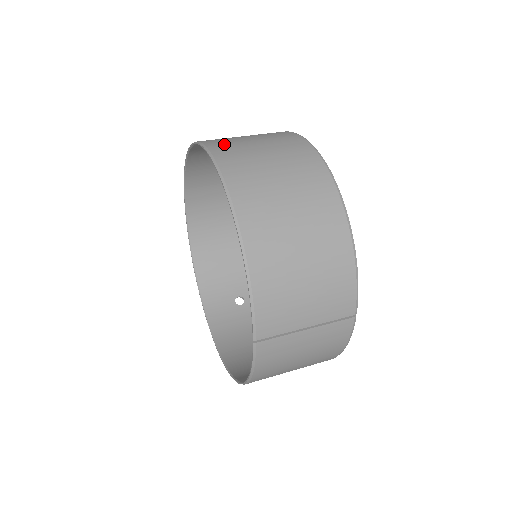
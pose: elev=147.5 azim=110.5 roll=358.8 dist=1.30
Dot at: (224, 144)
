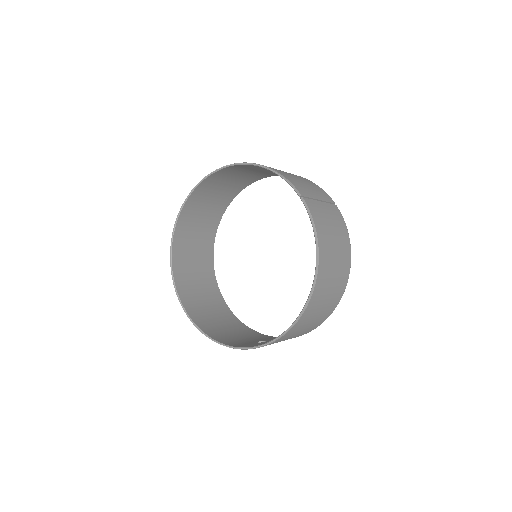
Dot at: (204, 187)
